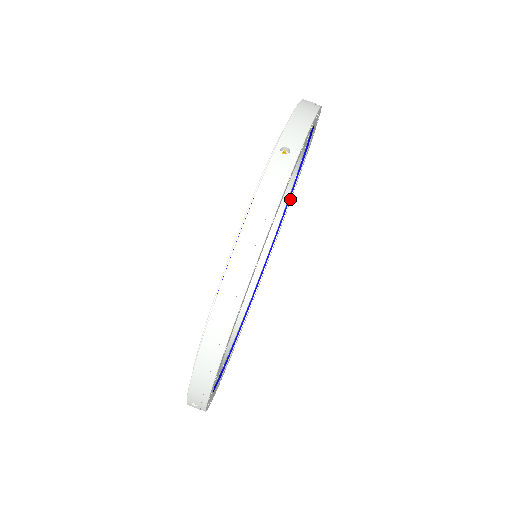
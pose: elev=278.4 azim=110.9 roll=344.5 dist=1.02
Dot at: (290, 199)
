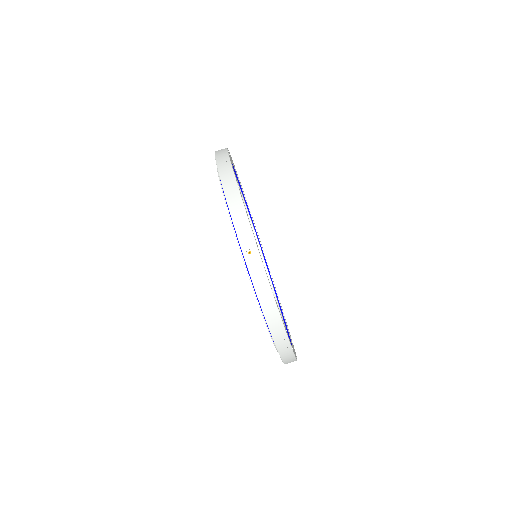
Dot at: (238, 178)
